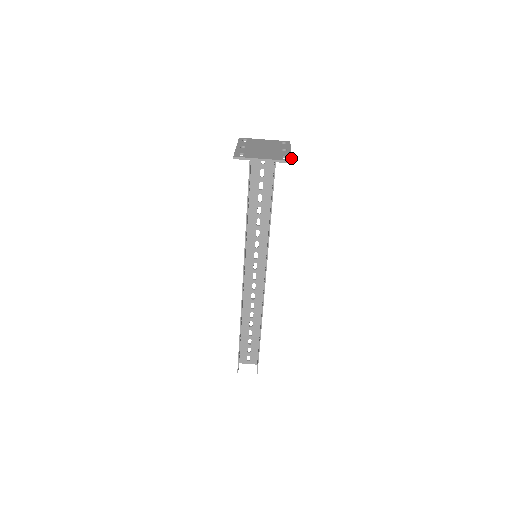
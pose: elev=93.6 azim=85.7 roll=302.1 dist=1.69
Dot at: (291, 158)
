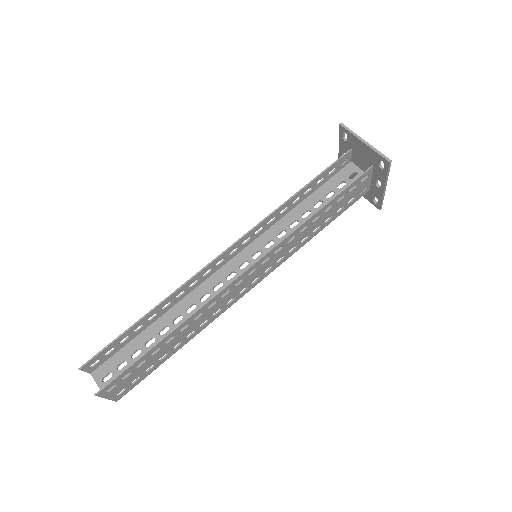
Dot at: (390, 166)
